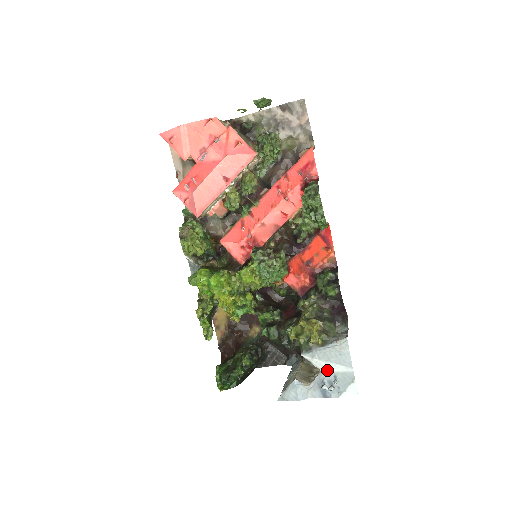
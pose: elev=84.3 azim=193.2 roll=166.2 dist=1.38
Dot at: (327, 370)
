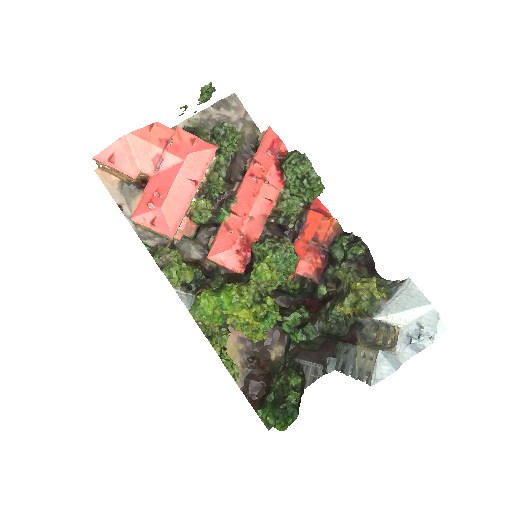
Dot at: (406, 322)
